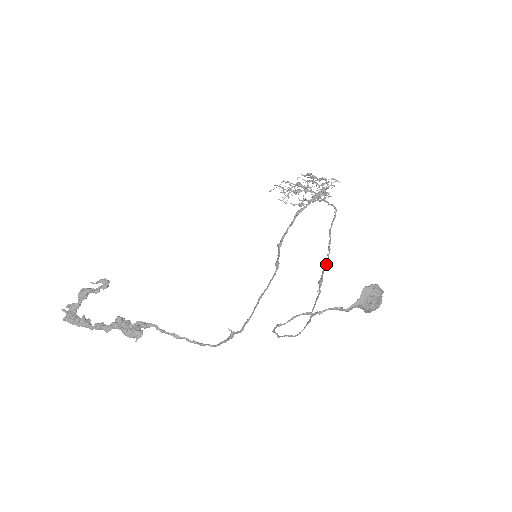
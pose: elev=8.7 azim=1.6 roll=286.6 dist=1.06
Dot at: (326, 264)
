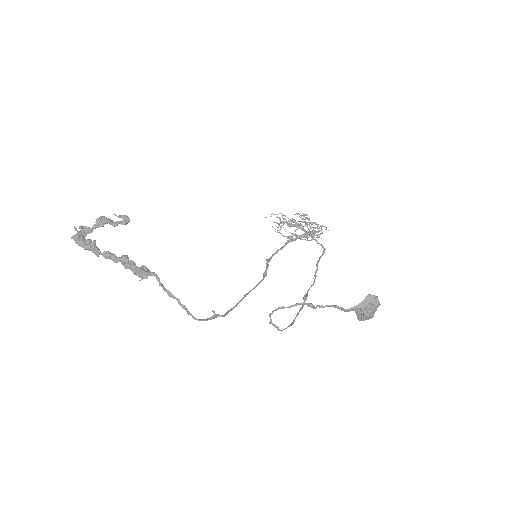
Dot at: (312, 285)
